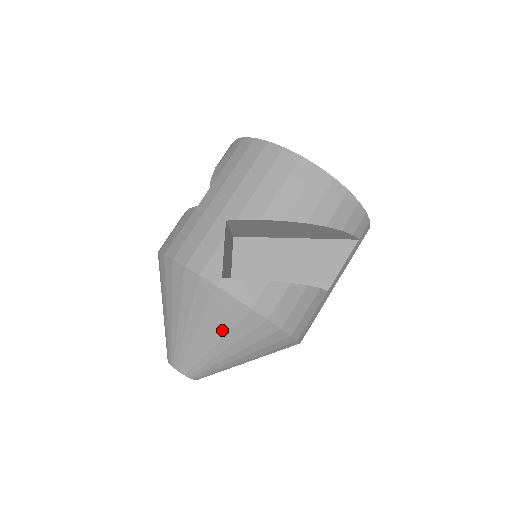
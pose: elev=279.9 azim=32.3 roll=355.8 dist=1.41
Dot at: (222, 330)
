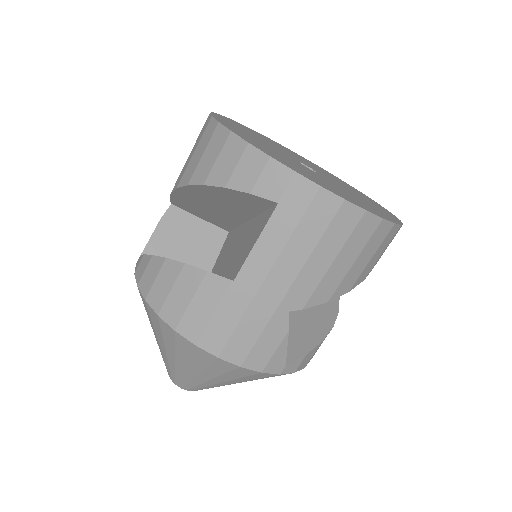
Dot at: occluded
